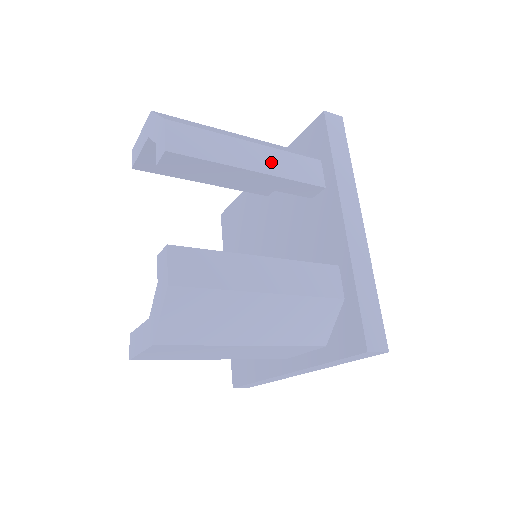
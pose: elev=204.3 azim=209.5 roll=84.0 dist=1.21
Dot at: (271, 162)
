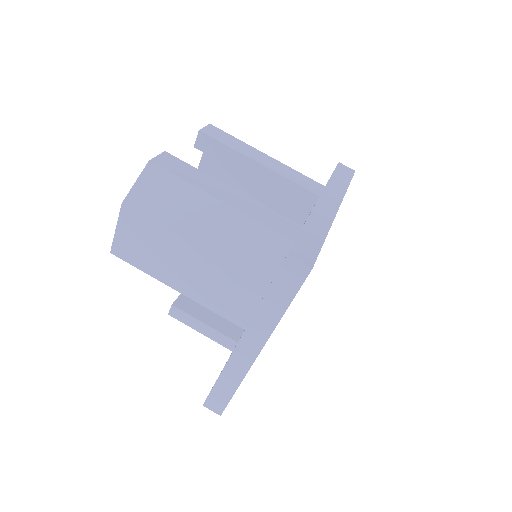
Dot at: (277, 167)
